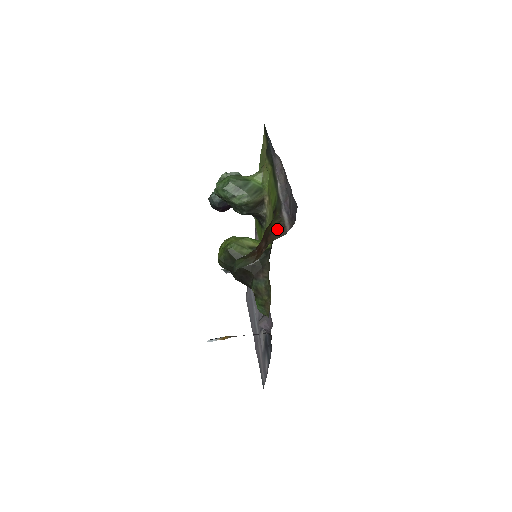
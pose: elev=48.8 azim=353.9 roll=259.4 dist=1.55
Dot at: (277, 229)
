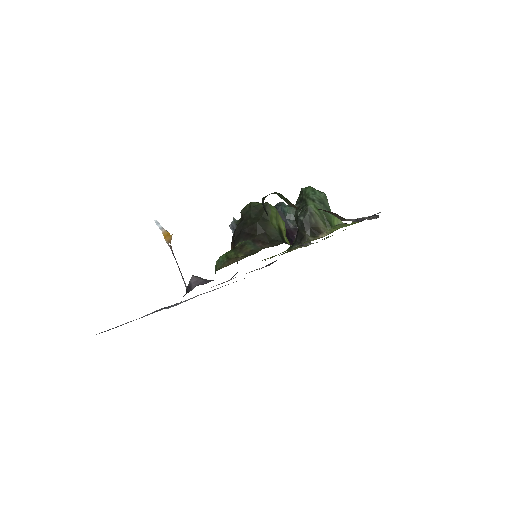
Dot at: occluded
